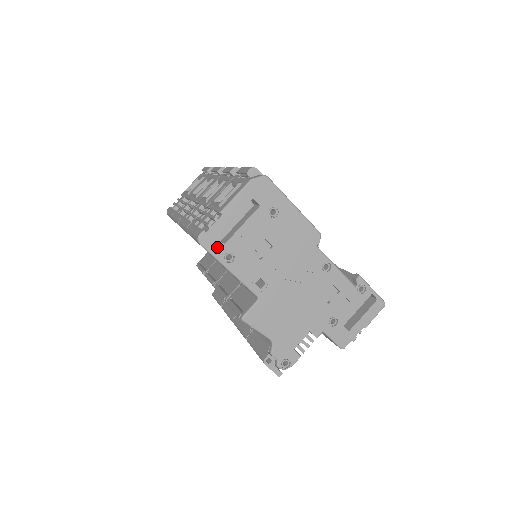
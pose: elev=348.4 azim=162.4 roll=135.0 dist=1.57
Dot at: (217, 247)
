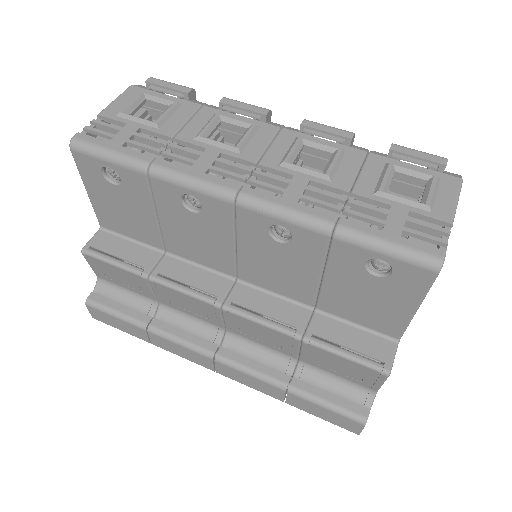
Dot at: occluded
